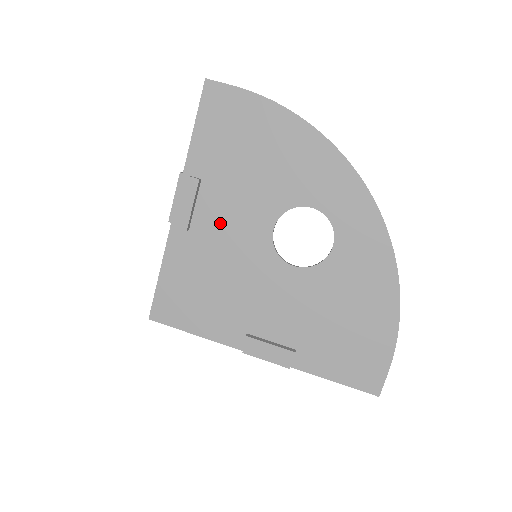
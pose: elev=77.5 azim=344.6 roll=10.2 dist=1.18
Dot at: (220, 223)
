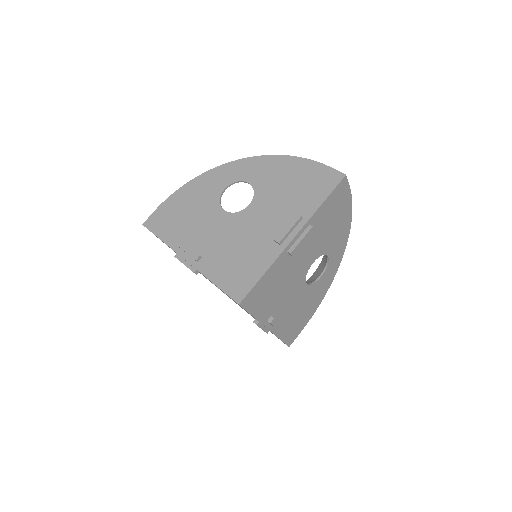
Dot at: (207, 238)
